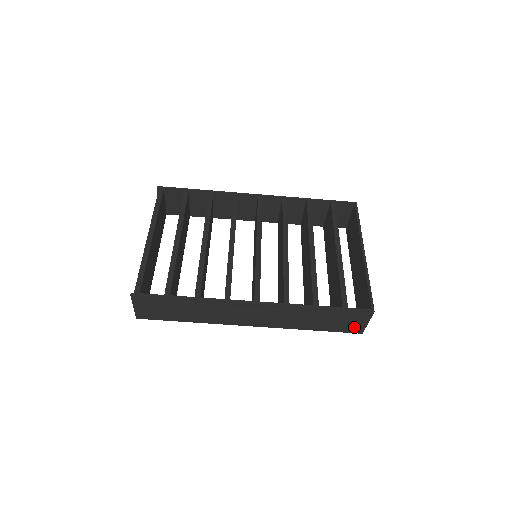
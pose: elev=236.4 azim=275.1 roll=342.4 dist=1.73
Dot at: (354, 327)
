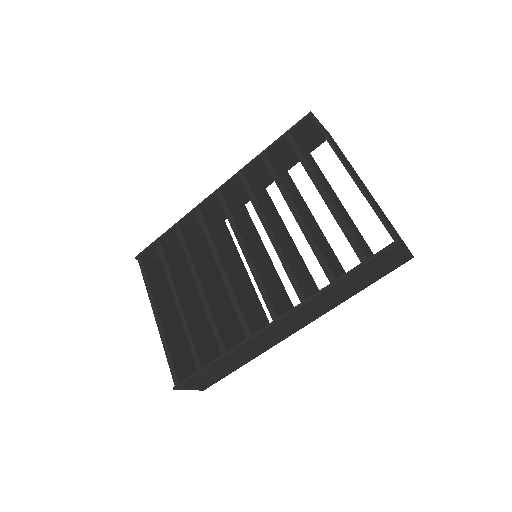
Dot at: (397, 262)
